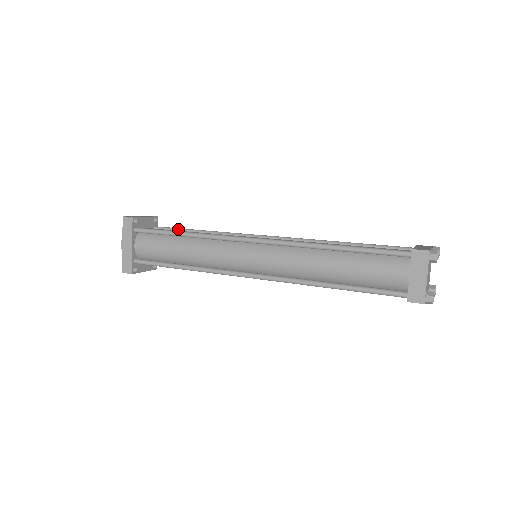
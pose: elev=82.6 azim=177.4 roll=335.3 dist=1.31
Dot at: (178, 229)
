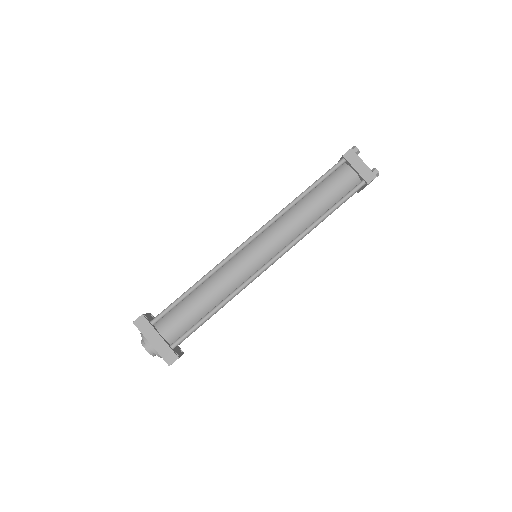
Dot at: occluded
